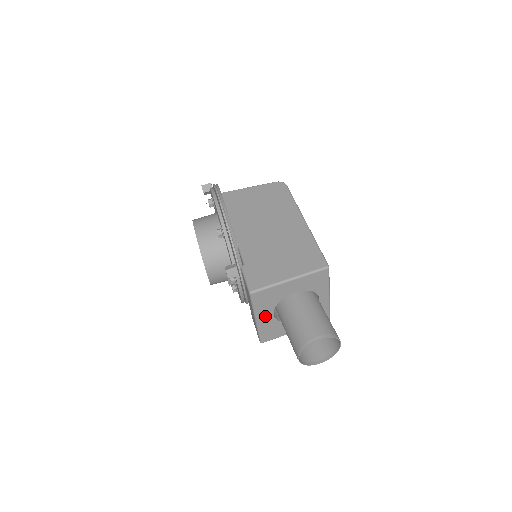
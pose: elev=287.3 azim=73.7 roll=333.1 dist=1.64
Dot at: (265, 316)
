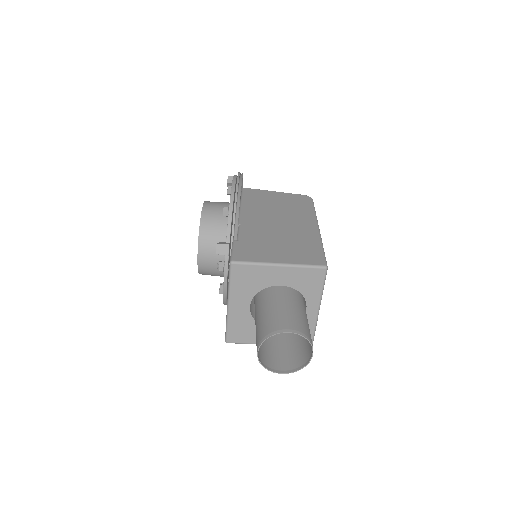
Dot at: (240, 304)
